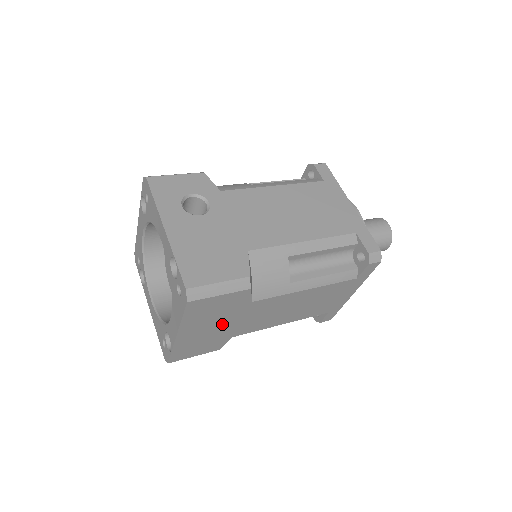
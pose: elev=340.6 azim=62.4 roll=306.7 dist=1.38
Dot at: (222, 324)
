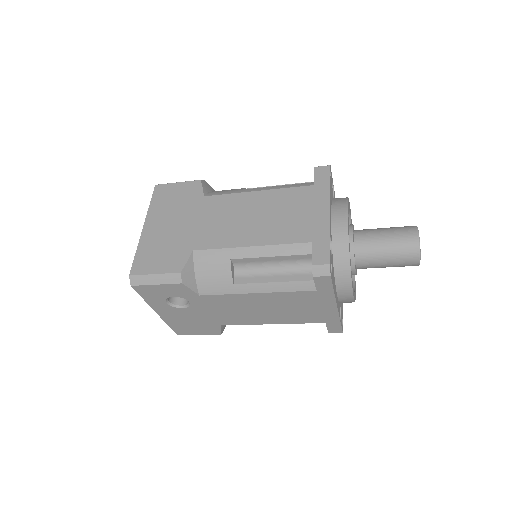
Dot at: (181, 223)
